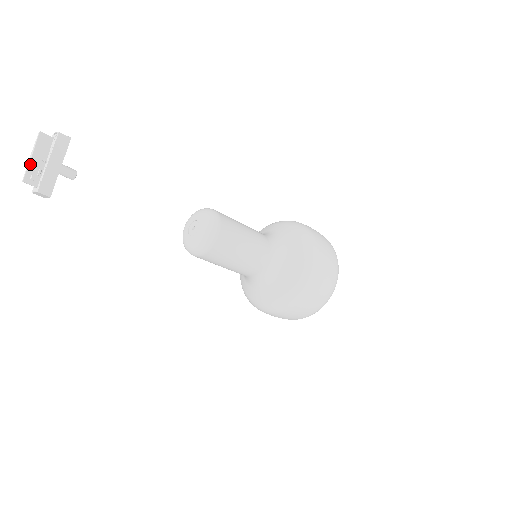
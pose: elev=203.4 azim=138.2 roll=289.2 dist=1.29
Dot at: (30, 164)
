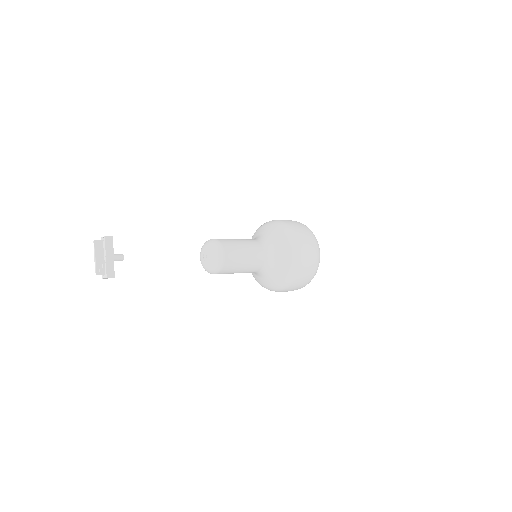
Dot at: (96, 263)
